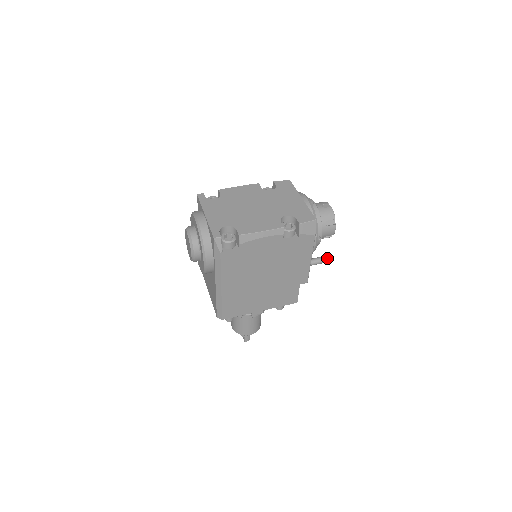
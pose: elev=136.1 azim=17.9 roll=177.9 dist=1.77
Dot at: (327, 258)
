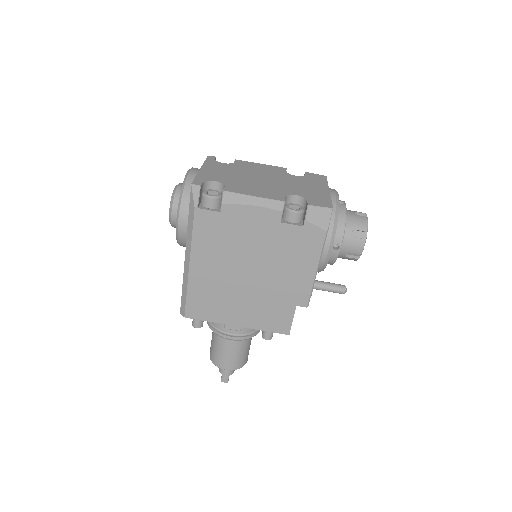
Dot at: (346, 288)
